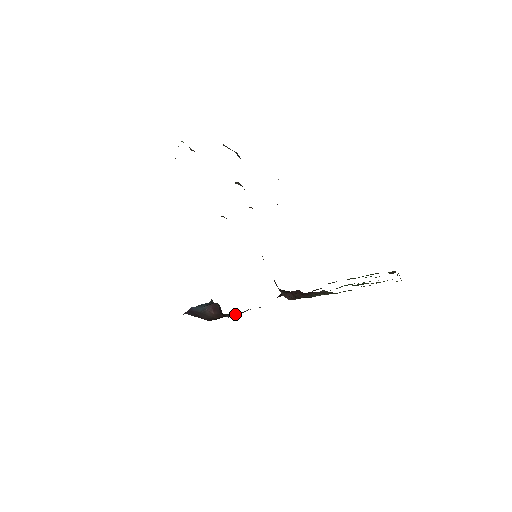
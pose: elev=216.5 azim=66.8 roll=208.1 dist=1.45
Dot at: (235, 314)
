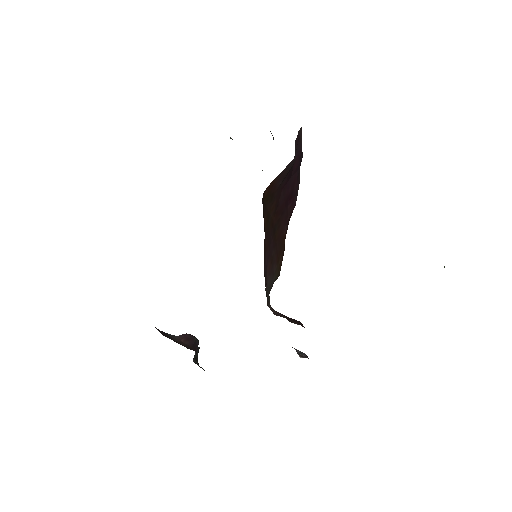
Dot at: occluded
